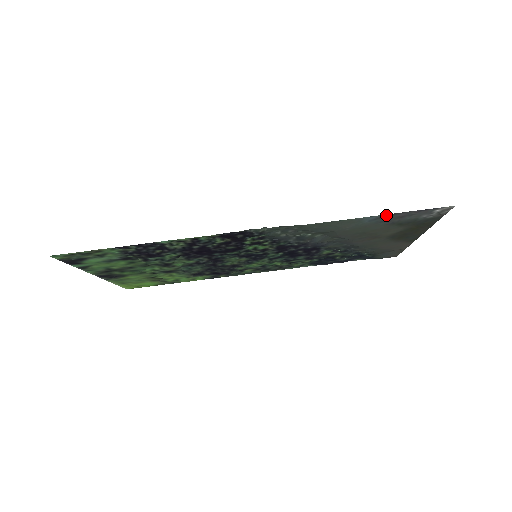
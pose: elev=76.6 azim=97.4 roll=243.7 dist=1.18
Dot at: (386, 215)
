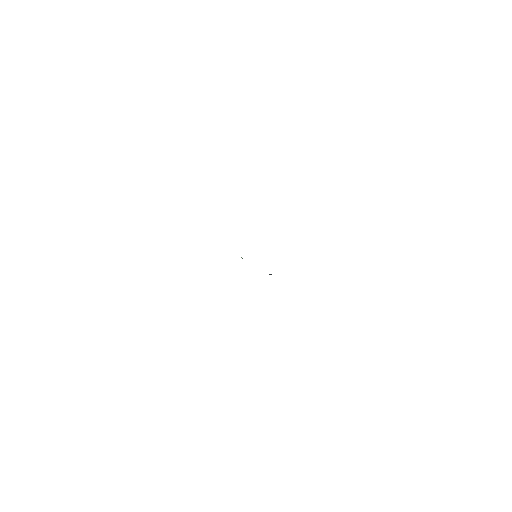
Dot at: occluded
